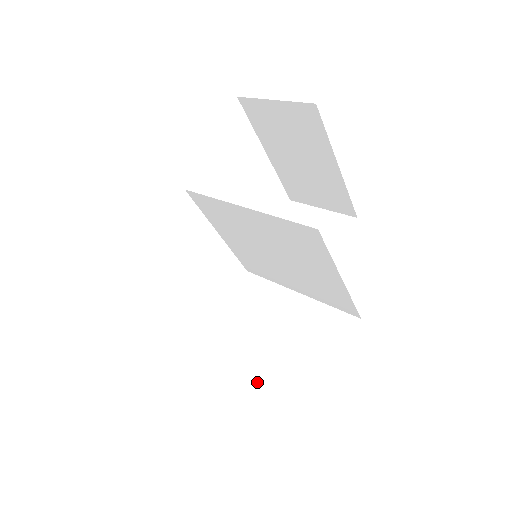
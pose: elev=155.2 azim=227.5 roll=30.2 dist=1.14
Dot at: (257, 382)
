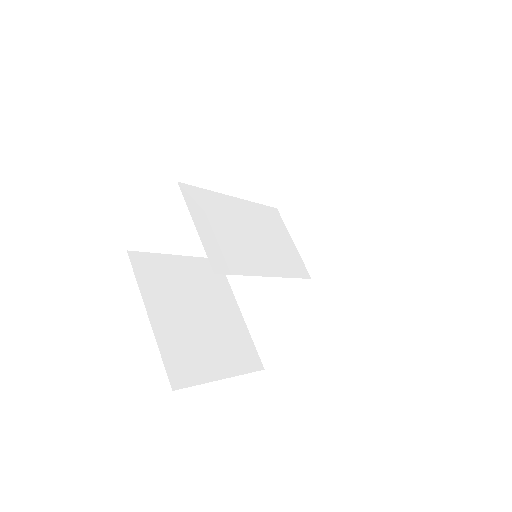
Dot at: (251, 320)
